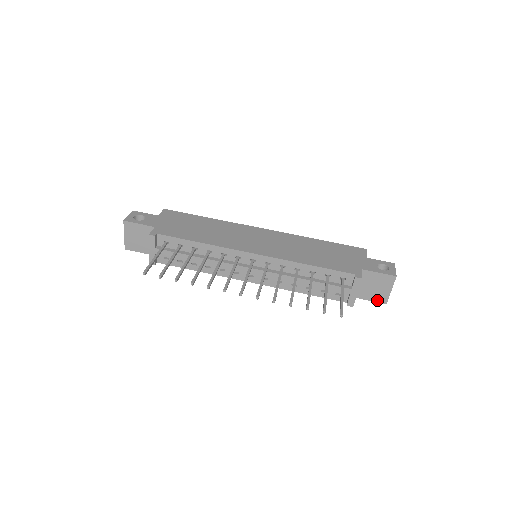
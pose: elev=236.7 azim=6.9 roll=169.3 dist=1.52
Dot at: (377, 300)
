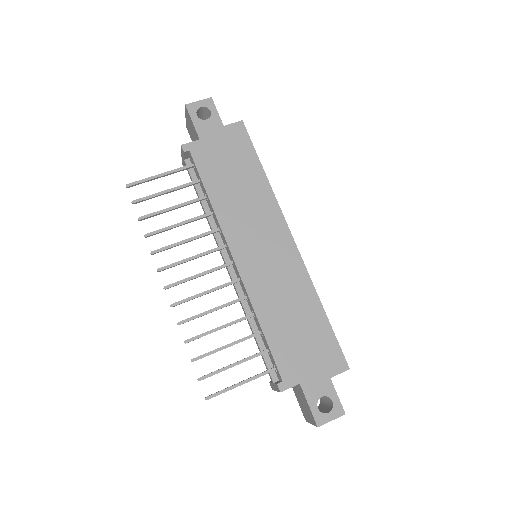
Dot at: (302, 409)
